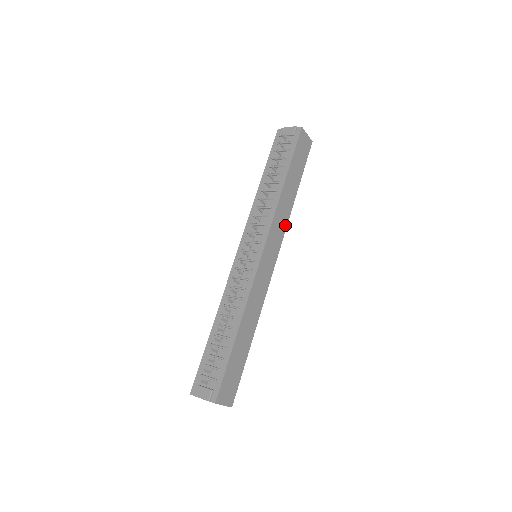
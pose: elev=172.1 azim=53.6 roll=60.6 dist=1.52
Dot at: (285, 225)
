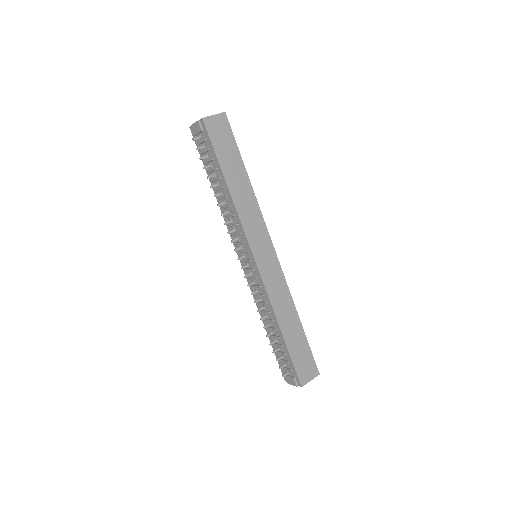
Dot at: (259, 214)
